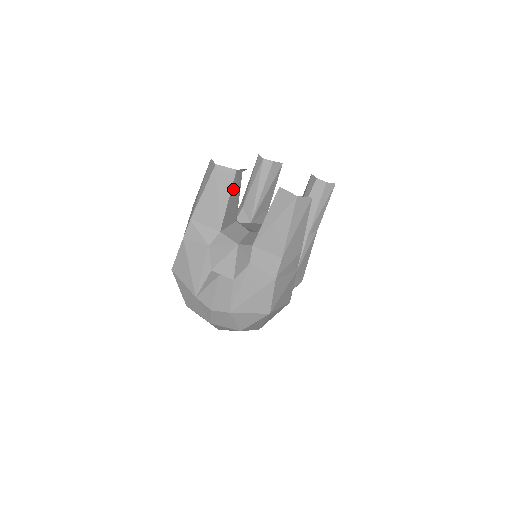
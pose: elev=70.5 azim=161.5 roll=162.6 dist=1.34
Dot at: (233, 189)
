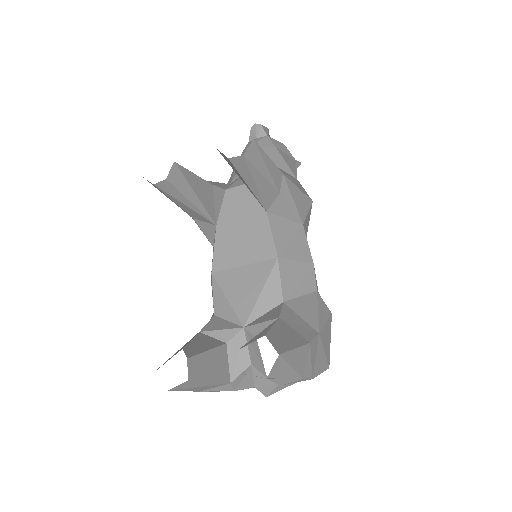
Dot at: (202, 375)
